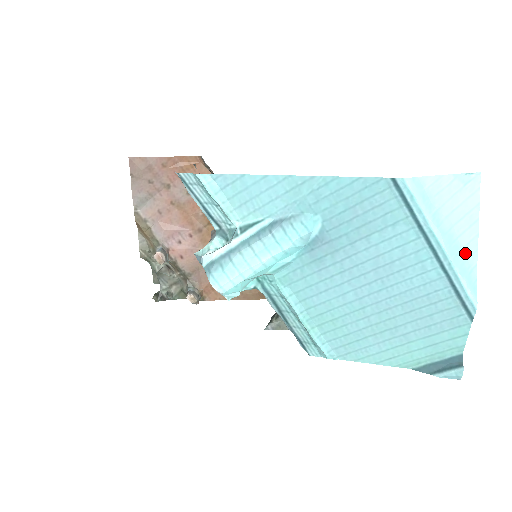
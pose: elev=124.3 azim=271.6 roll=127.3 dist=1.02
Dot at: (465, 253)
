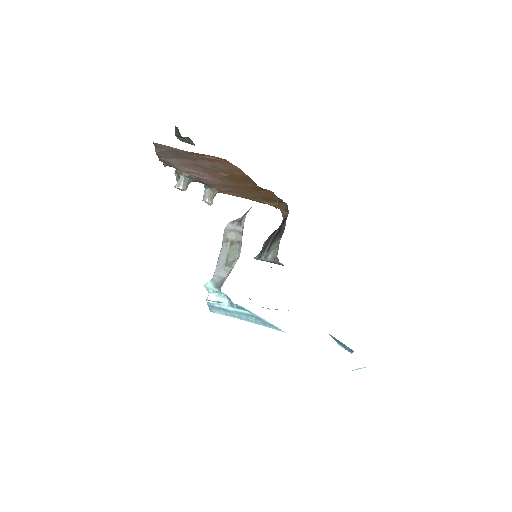
Dot at: occluded
